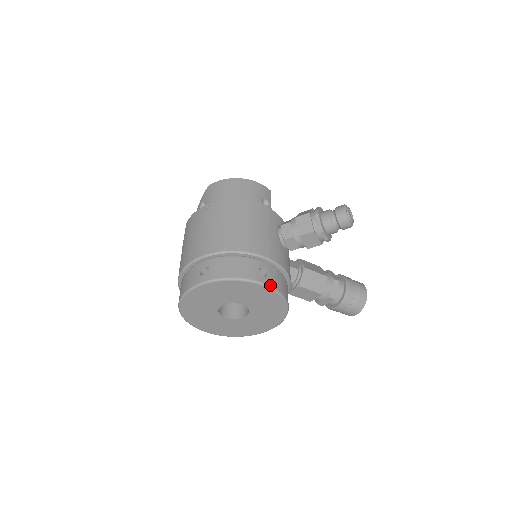
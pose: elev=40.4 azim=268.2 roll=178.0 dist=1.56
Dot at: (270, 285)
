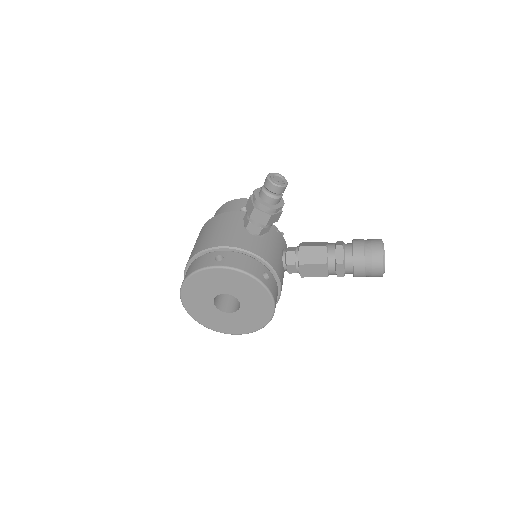
Dot at: (224, 265)
